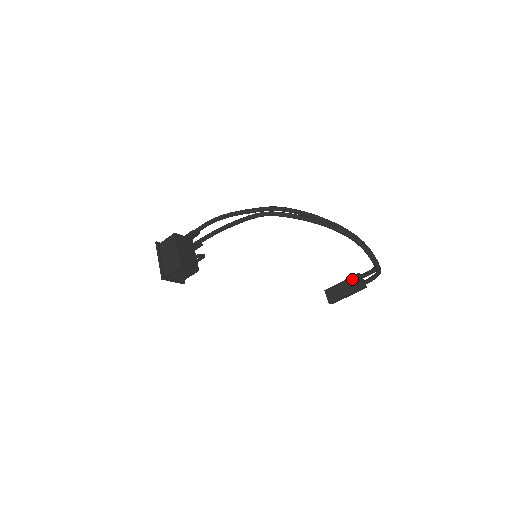
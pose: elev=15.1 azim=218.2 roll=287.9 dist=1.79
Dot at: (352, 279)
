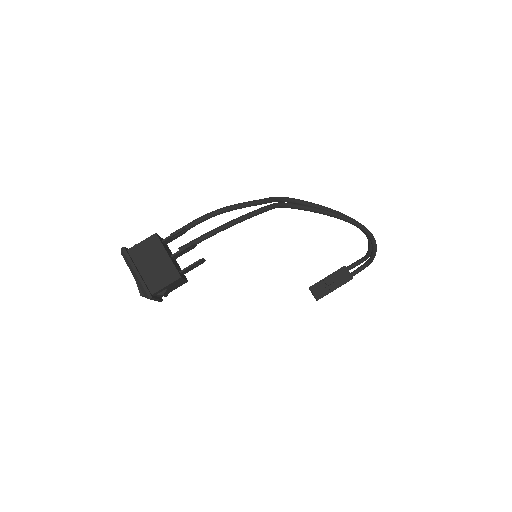
Dot at: (339, 272)
